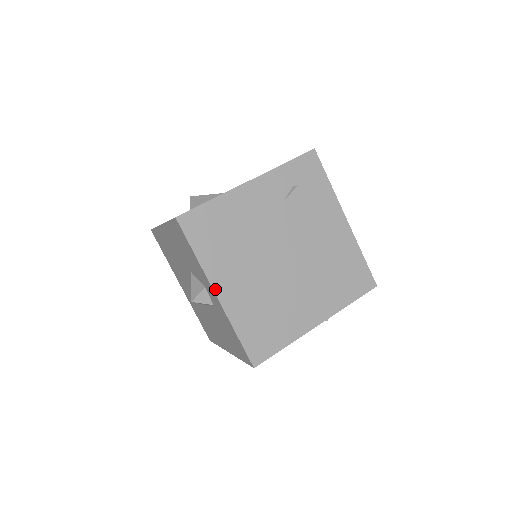
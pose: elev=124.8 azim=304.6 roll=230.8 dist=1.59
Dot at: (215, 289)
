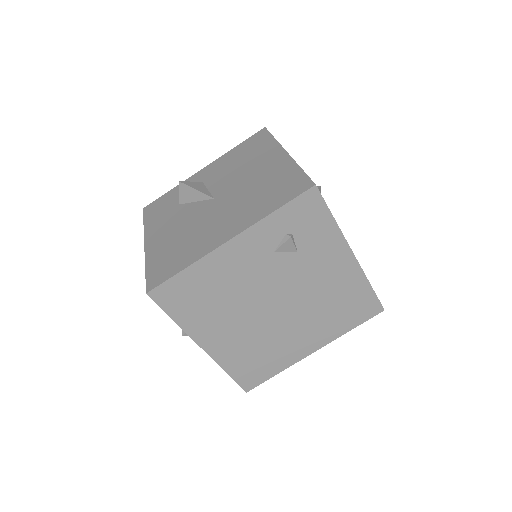
Dot at: (200, 344)
